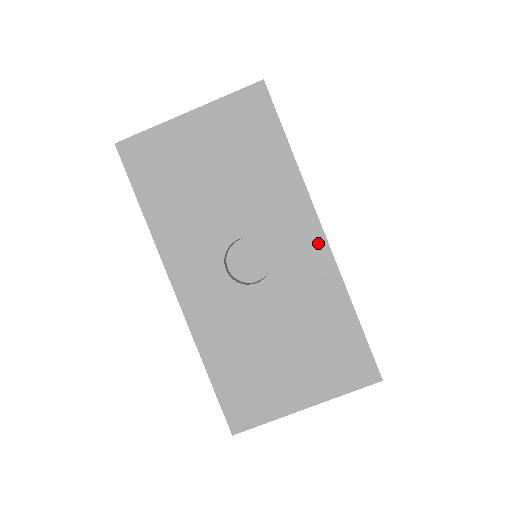
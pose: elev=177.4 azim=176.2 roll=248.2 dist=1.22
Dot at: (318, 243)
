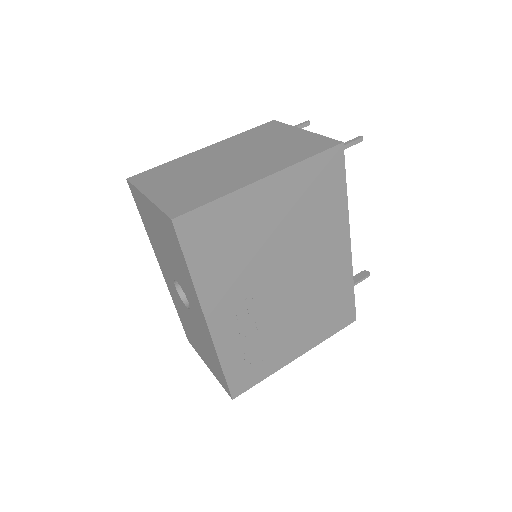
Dot at: (205, 325)
